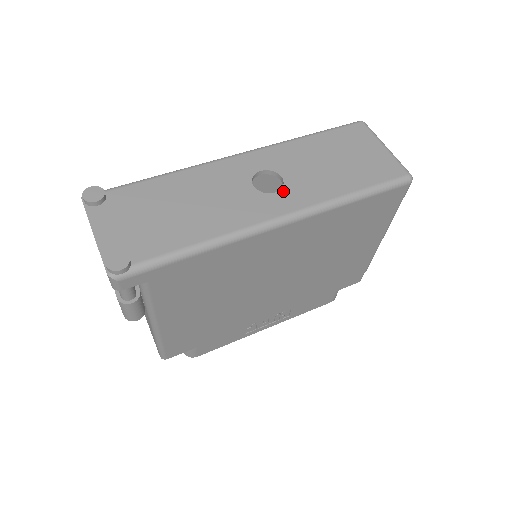
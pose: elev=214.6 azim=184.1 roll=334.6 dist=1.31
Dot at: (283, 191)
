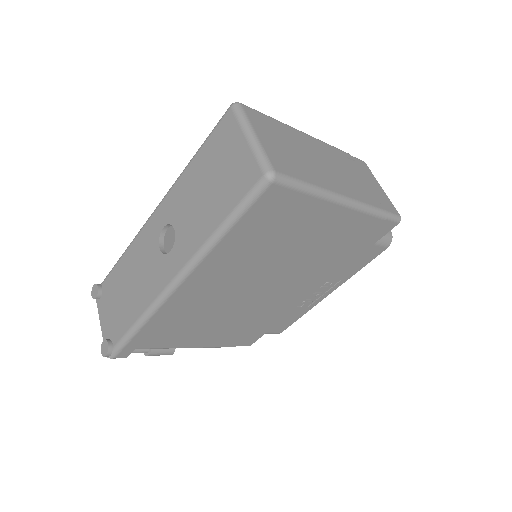
Dot at: (174, 247)
